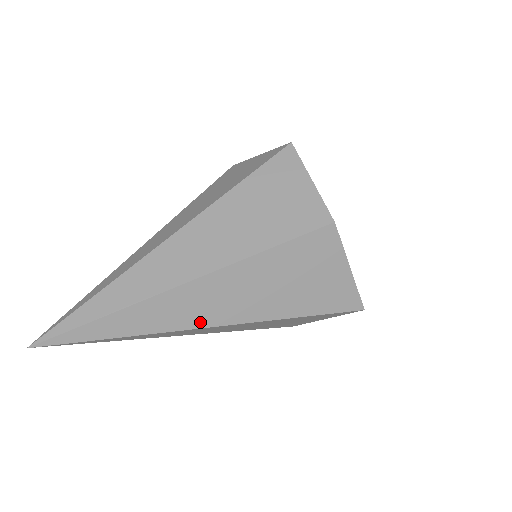
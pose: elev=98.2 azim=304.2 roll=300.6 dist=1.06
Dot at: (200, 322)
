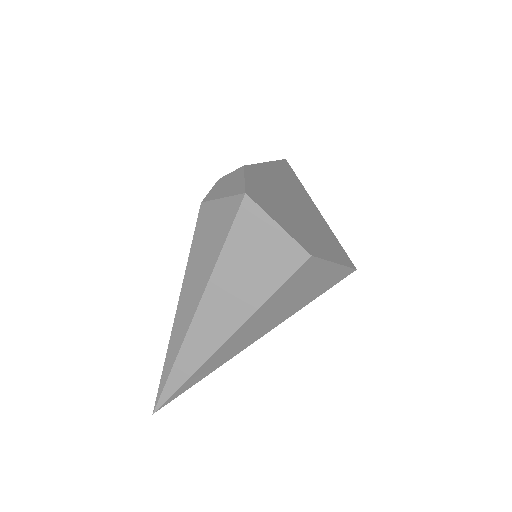
Dot at: (246, 345)
